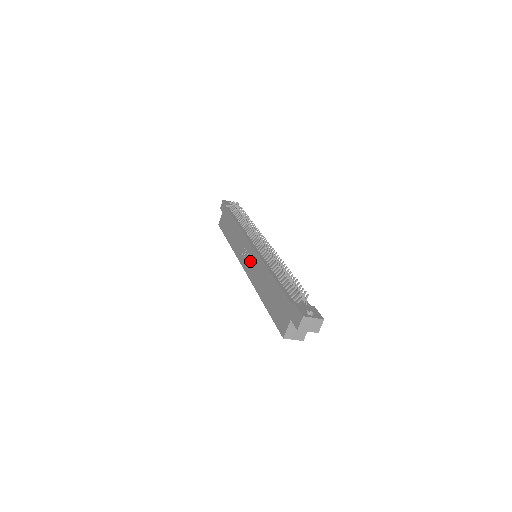
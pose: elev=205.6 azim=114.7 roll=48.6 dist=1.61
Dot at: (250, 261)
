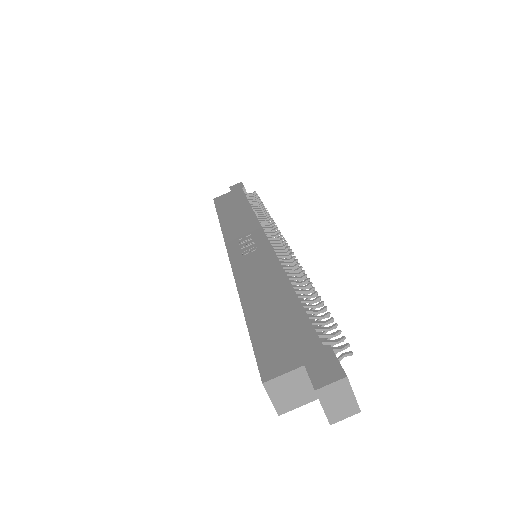
Dot at: (250, 252)
